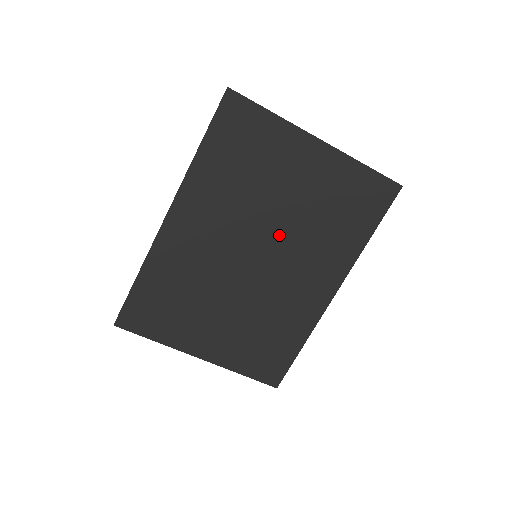
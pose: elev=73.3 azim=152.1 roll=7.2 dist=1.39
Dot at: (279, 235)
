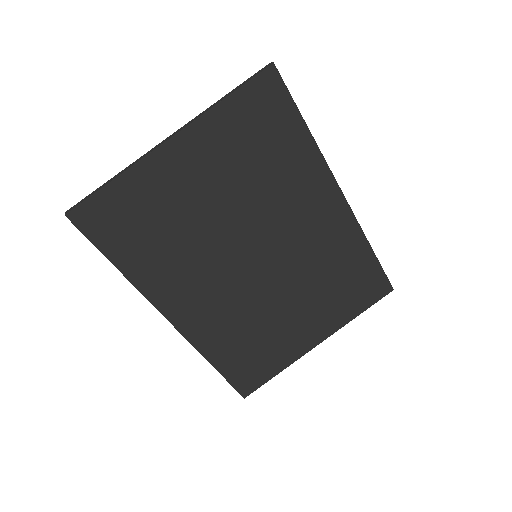
Dot at: (248, 227)
